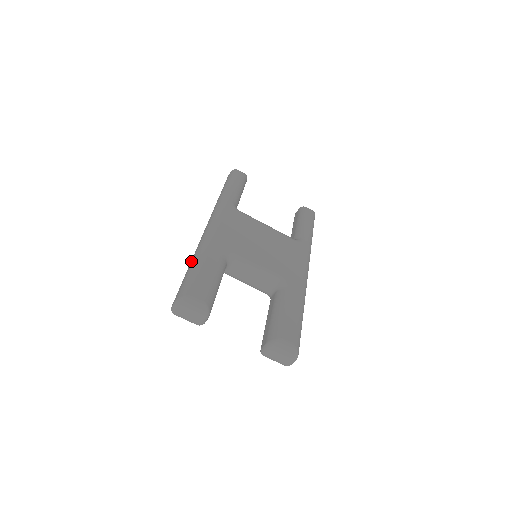
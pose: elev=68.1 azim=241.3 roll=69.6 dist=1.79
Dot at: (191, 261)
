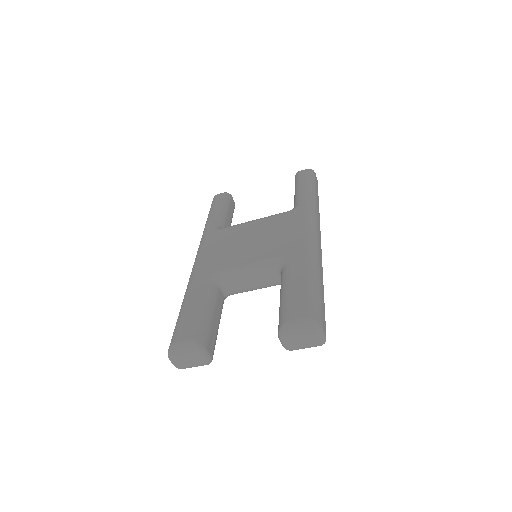
Dot at: occluded
